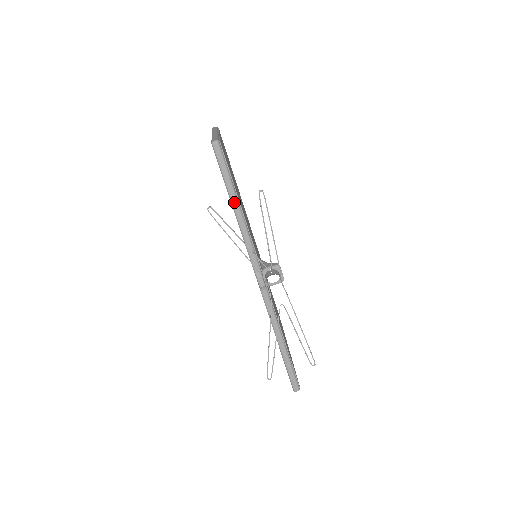
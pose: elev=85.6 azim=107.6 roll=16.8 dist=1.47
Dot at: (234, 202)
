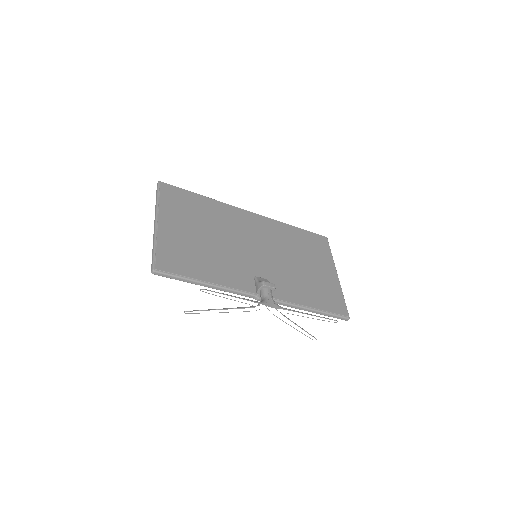
Dot at: (199, 284)
